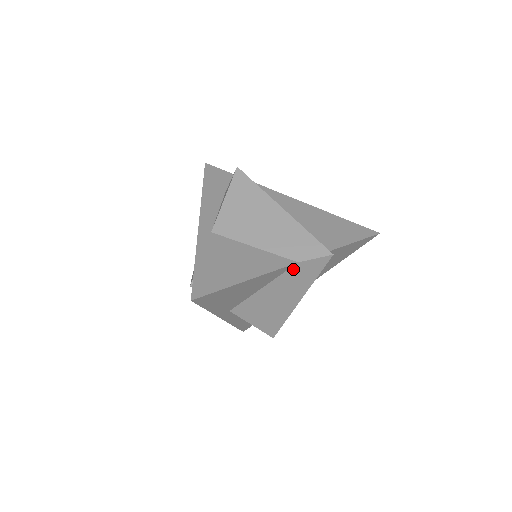
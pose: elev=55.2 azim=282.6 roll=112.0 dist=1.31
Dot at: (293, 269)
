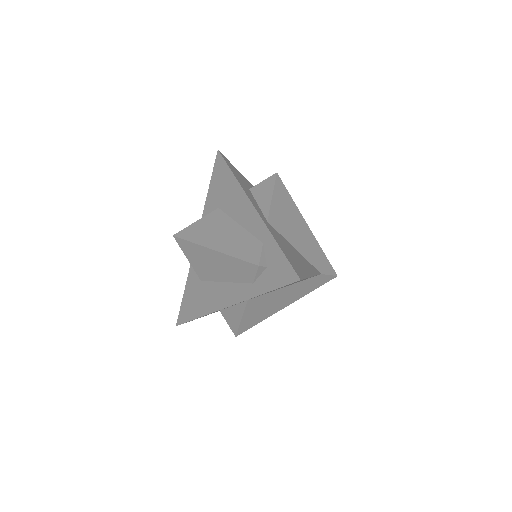
Dot at: (313, 278)
